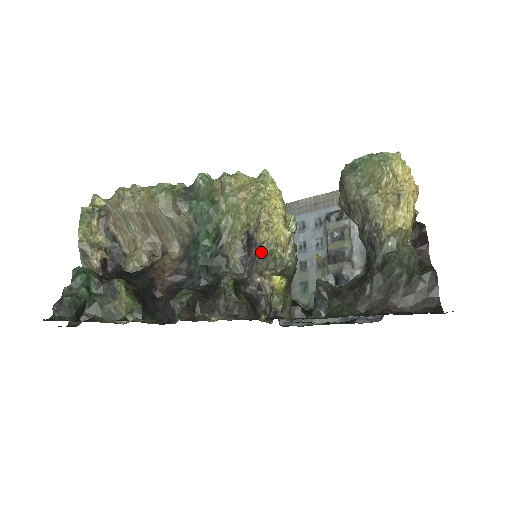
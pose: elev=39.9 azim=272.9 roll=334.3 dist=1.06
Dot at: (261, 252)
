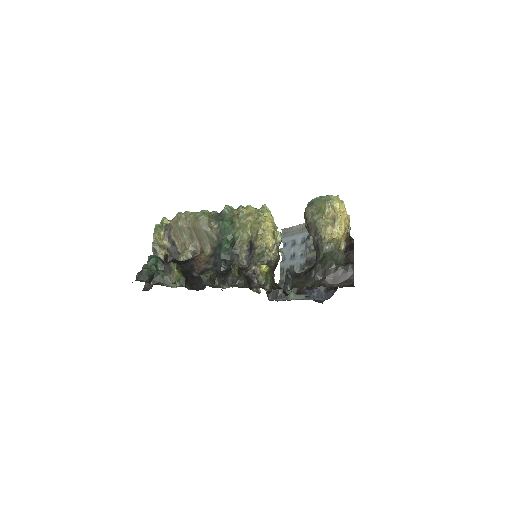
Dot at: (256, 252)
